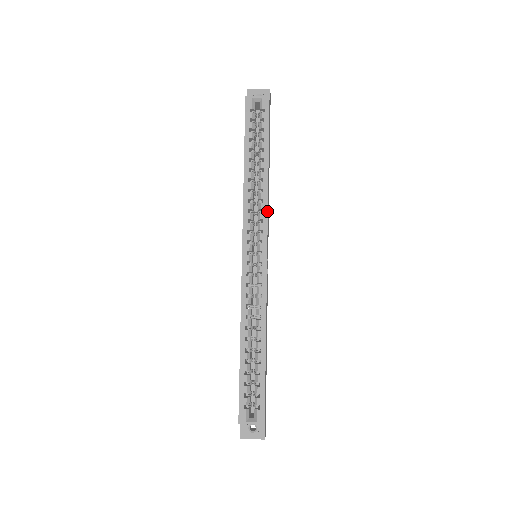
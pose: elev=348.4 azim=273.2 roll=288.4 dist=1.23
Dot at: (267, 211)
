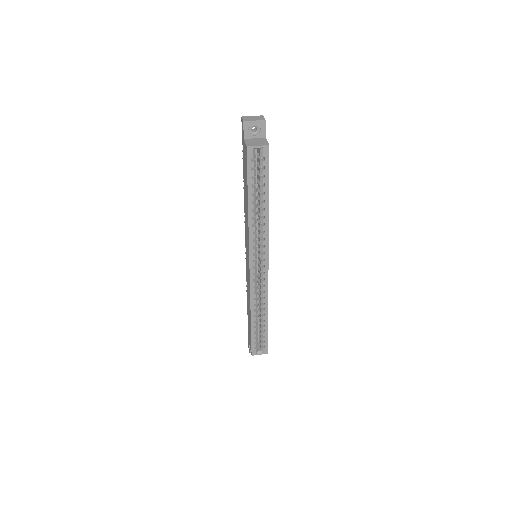
Dot at: (268, 239)
